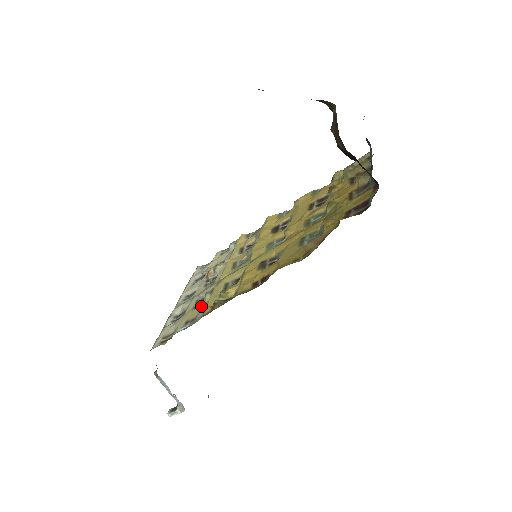
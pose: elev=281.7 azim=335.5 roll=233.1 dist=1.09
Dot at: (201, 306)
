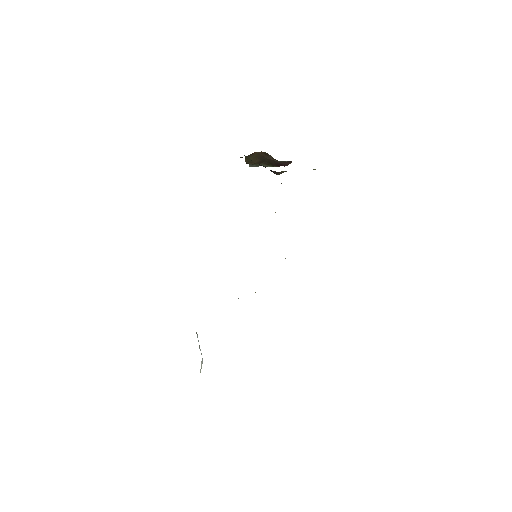
Dot at: occluded
